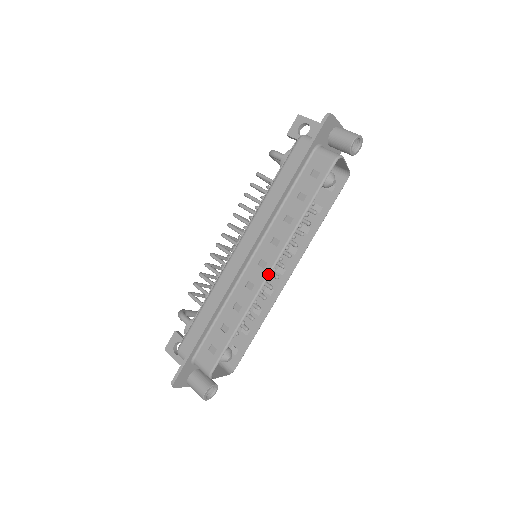
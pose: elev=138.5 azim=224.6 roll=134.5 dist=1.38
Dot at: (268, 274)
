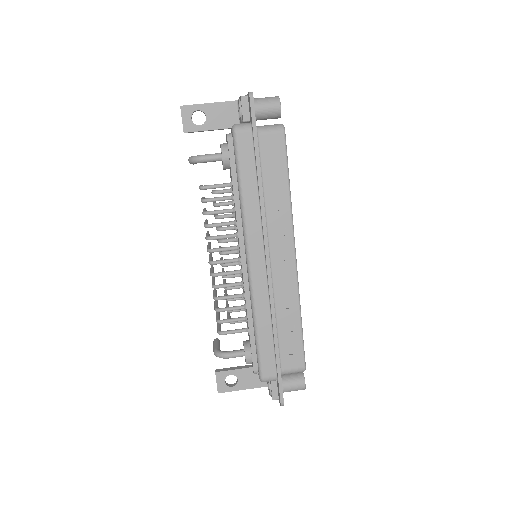
Dot at: (295, 261)
